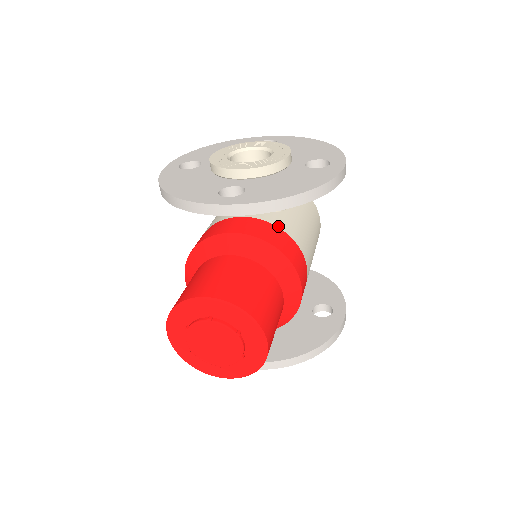
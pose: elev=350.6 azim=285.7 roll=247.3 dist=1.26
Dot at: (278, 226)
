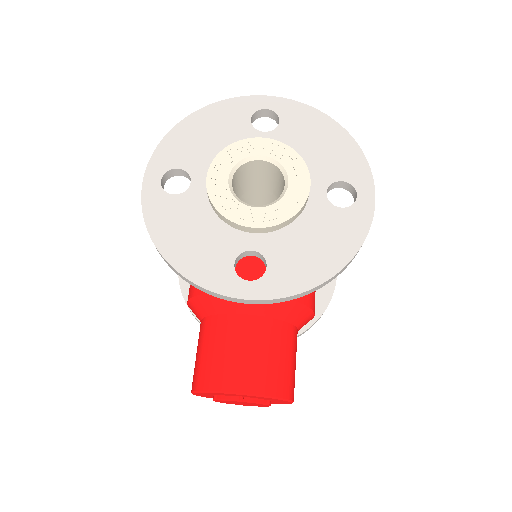
Dot at: occluded
